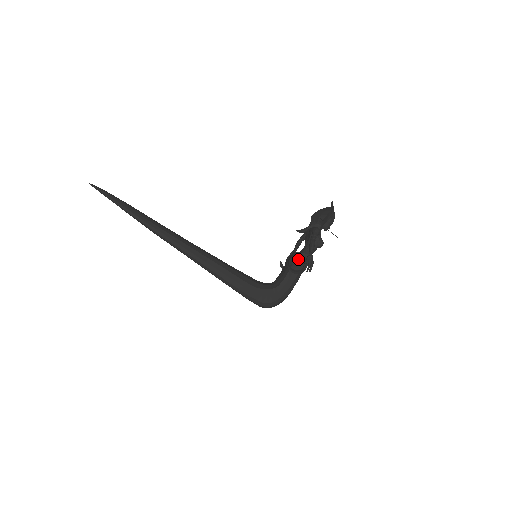
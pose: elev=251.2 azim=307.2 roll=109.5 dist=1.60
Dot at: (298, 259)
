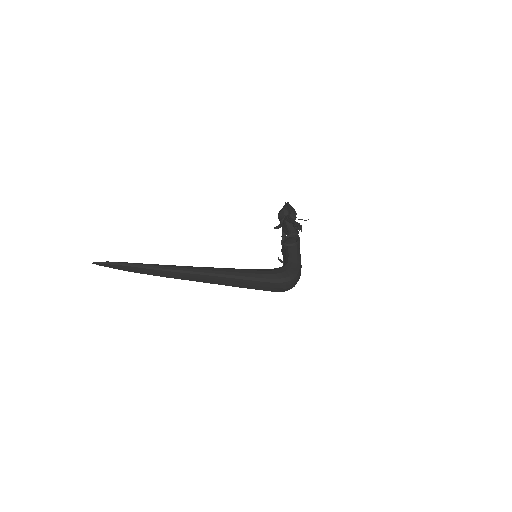
Dot at: (289, 239)
